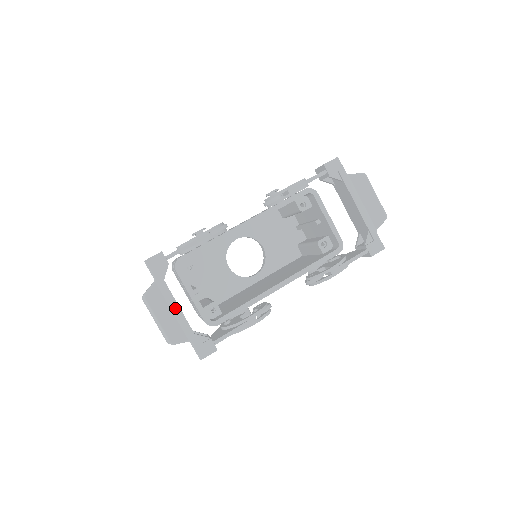
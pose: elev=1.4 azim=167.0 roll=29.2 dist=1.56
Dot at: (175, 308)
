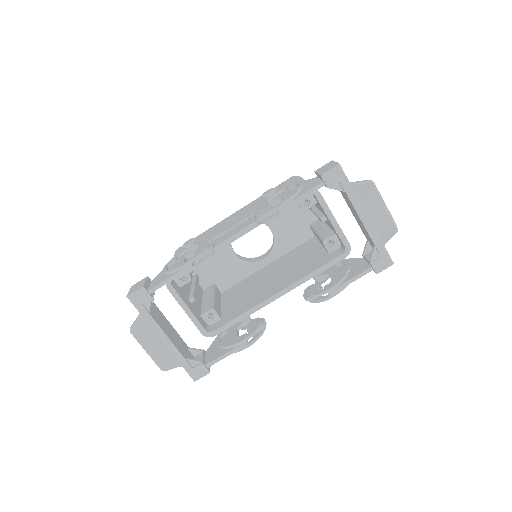
Dot at: (163, 338)
